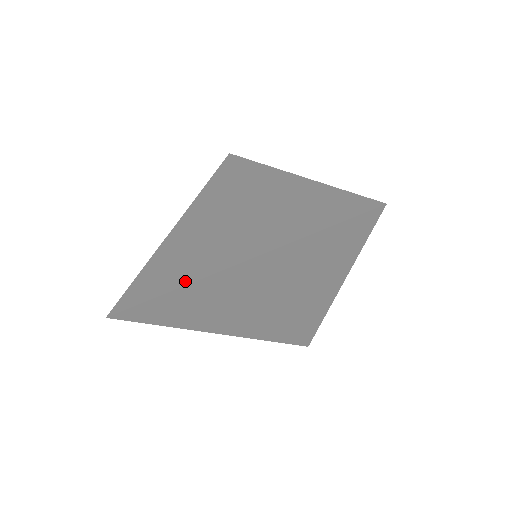
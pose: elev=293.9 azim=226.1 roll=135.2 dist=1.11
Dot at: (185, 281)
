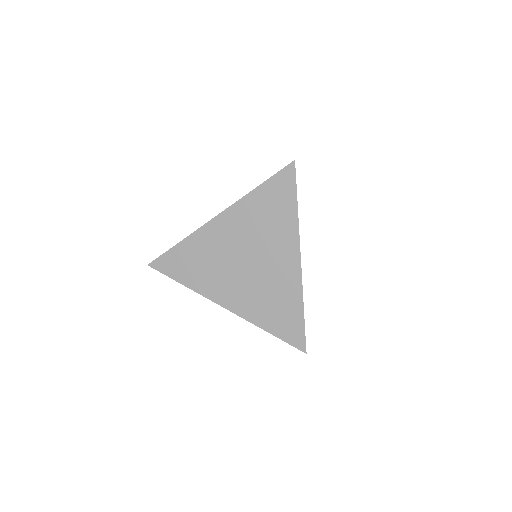
Dot at: (191, 236)
